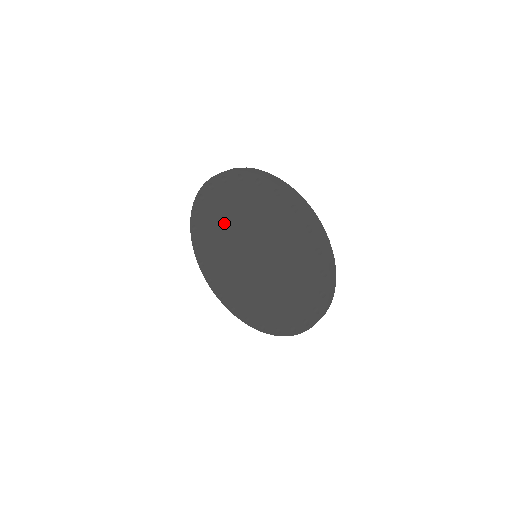
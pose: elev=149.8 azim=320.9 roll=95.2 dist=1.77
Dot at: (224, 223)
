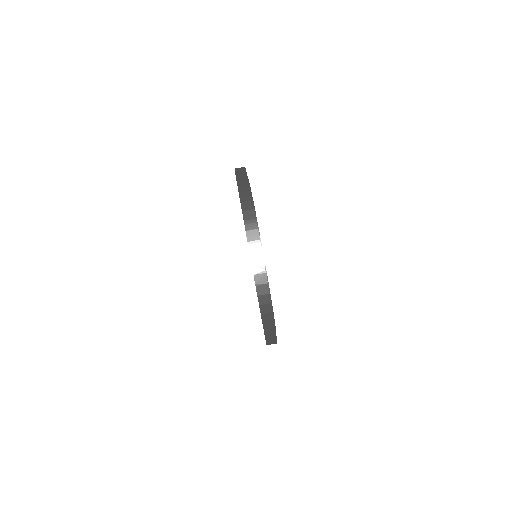
Dot at: occluded
